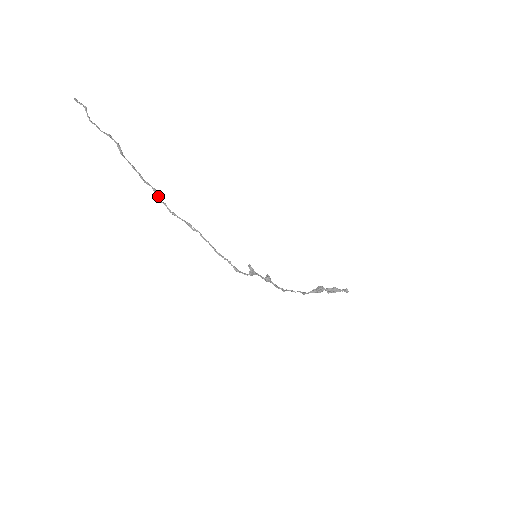
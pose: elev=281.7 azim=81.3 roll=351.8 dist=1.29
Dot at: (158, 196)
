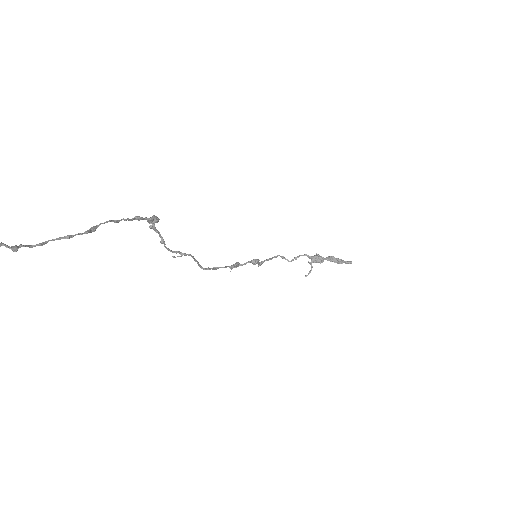
Dot at: (153, 221)
